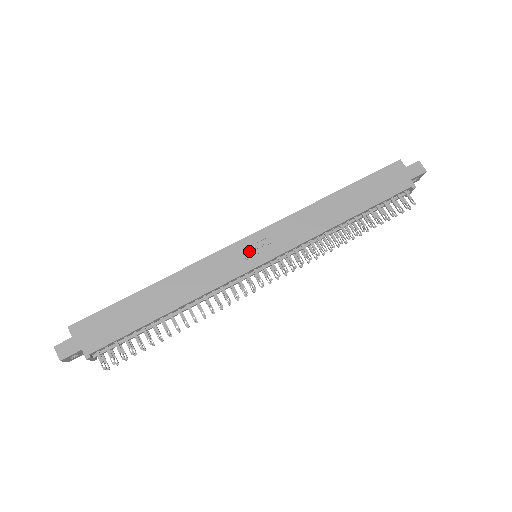
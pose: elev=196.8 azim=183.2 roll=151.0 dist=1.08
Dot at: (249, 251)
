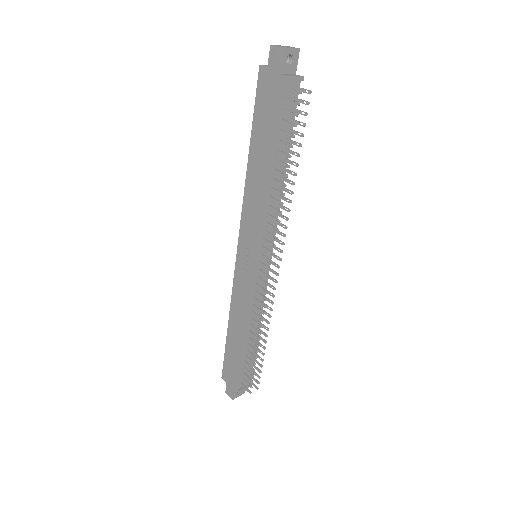
Dot at: (245, 261)
